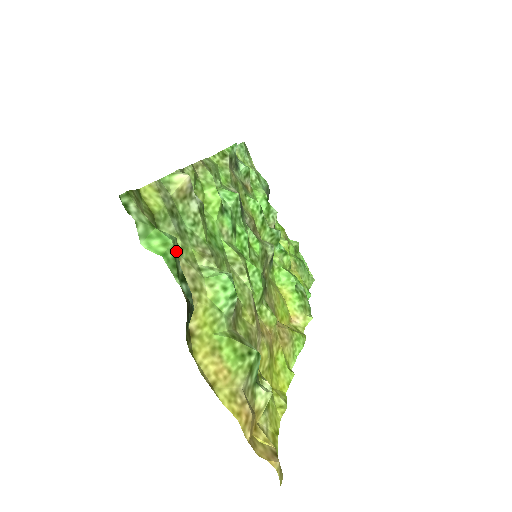
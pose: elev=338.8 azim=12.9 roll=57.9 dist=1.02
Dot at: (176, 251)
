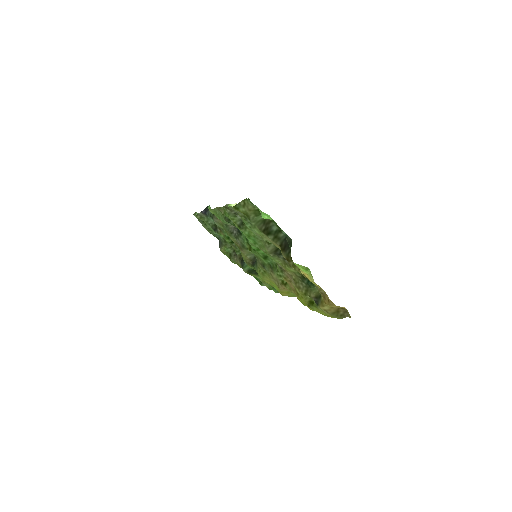
Dot at: (271, 221)
